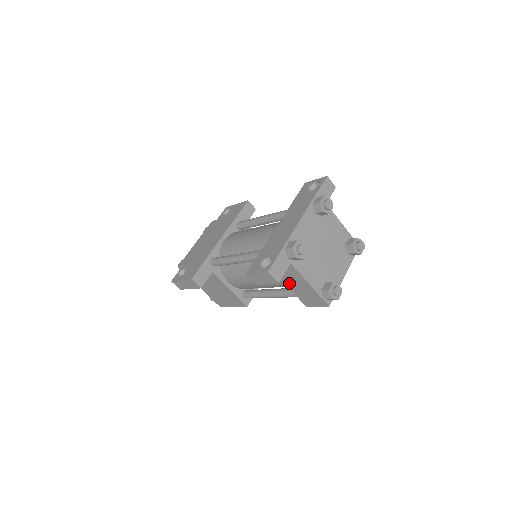
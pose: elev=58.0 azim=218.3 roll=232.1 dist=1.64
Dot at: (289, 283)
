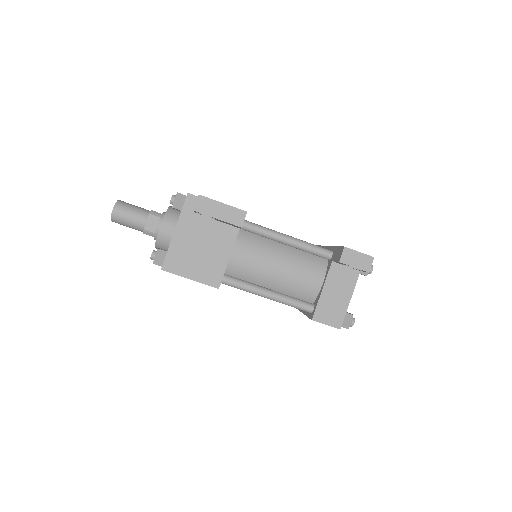
Dot at: (329, 287)
